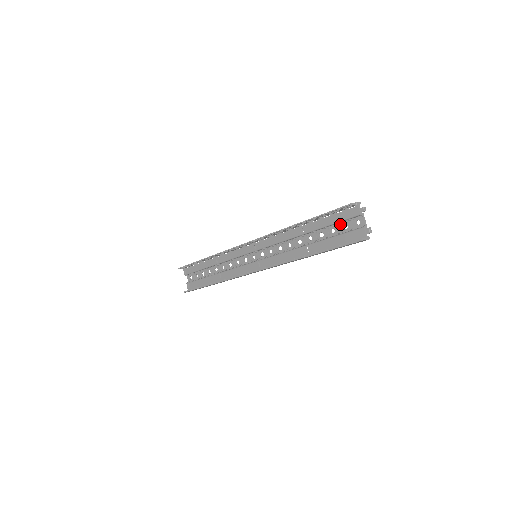
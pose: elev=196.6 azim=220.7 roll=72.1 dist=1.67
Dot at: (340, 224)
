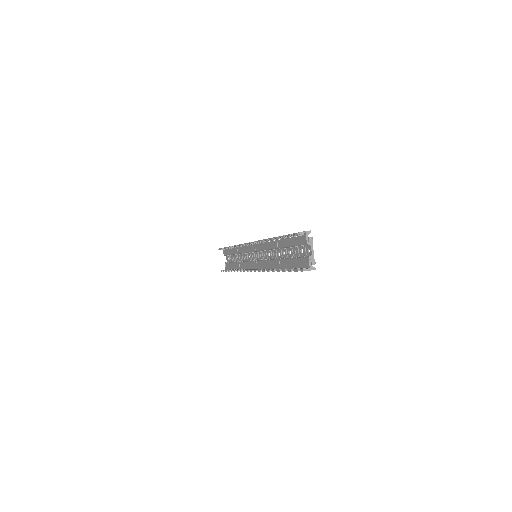
Dot at: (299, 247)
